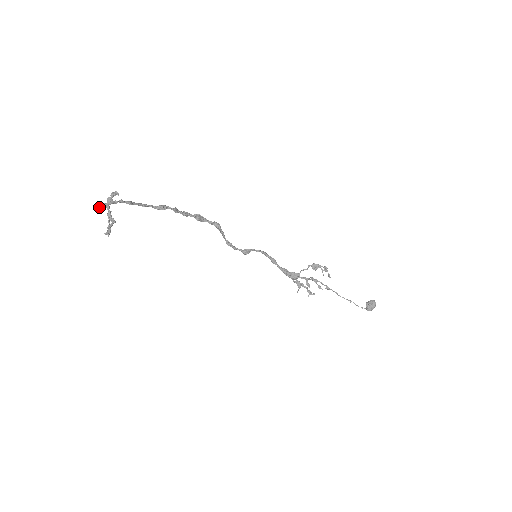
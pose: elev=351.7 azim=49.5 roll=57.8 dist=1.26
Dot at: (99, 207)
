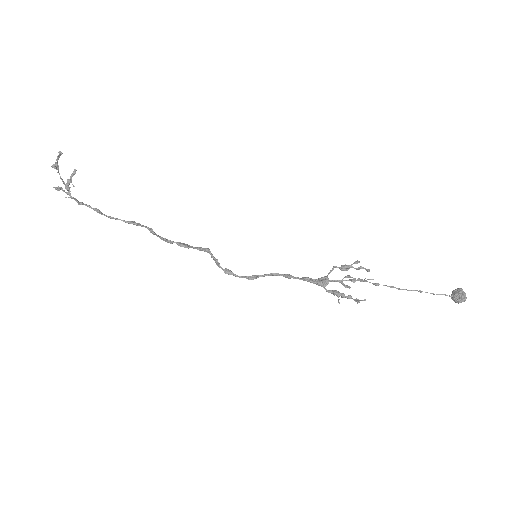
Dot at: (59, 187)
